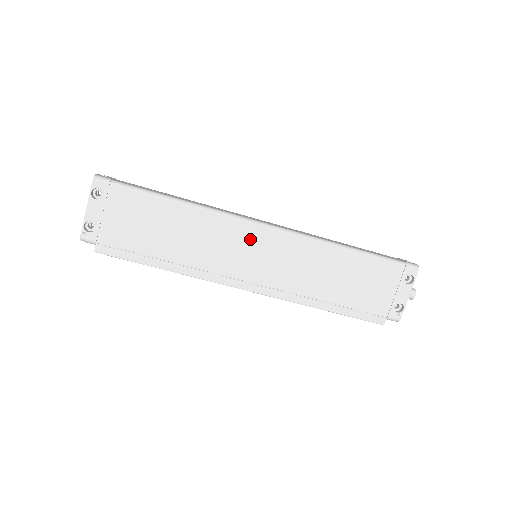
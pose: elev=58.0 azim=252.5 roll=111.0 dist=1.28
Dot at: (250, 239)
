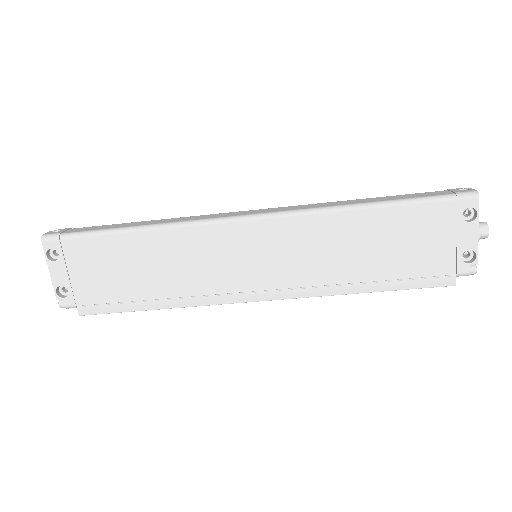
Dot at: (236, 241)
